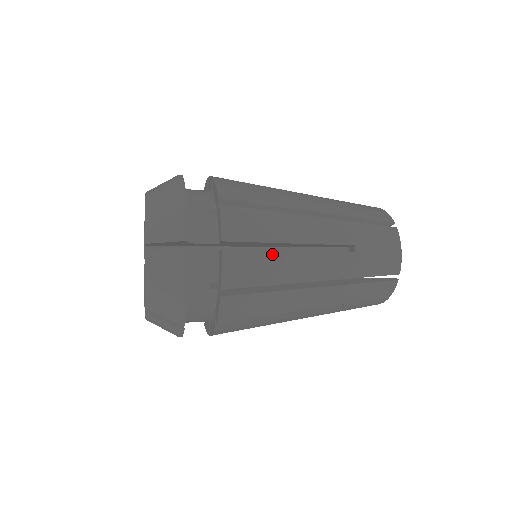
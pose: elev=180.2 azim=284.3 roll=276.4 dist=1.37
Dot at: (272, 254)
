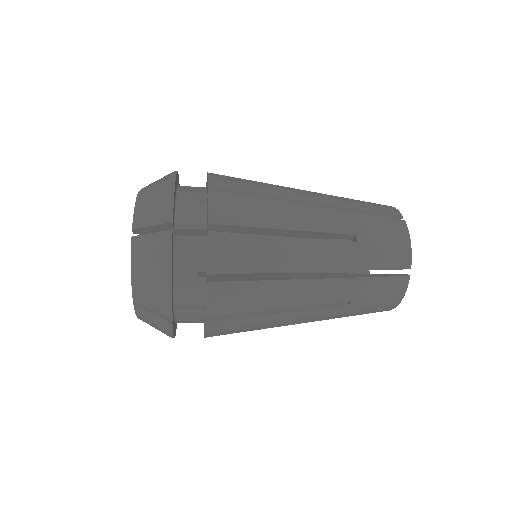
Dot at: (263, 239)
